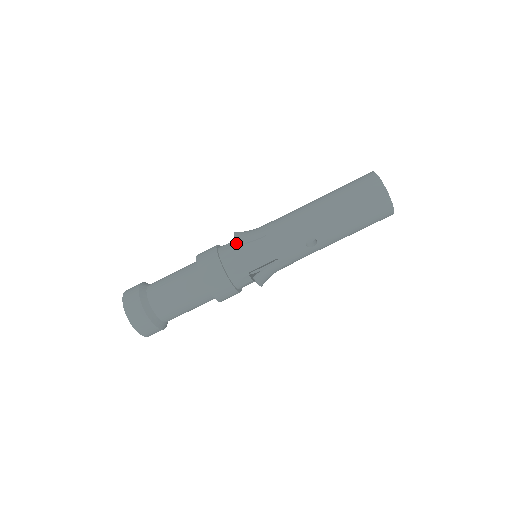
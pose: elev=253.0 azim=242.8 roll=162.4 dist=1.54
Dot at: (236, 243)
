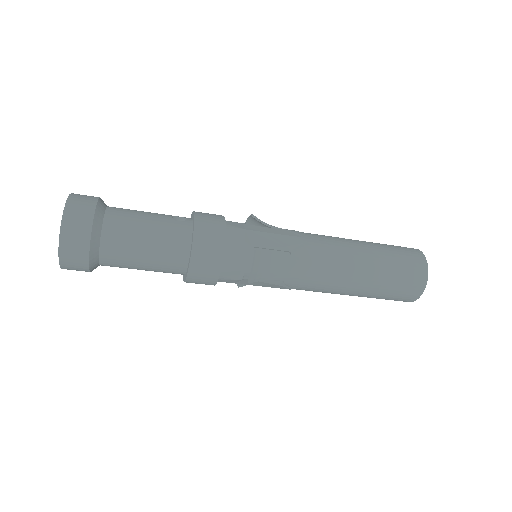
Dot at: (249, 282)
